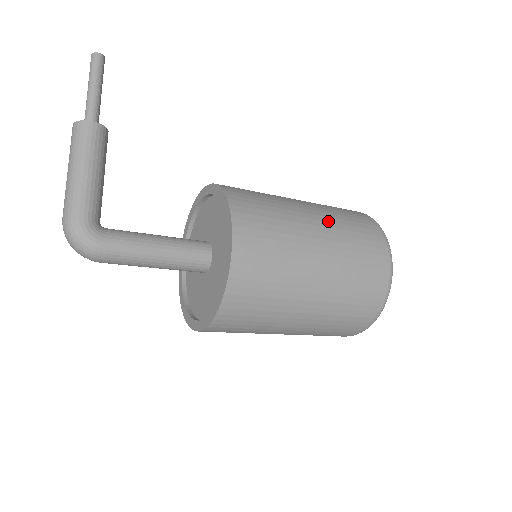
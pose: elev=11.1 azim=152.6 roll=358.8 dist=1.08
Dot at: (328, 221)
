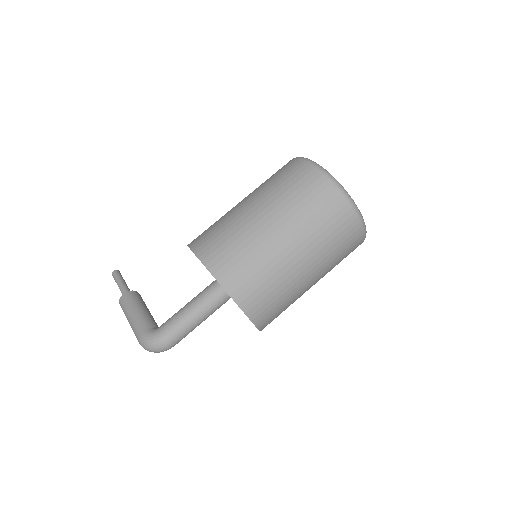
Dot at: (252, 192)
